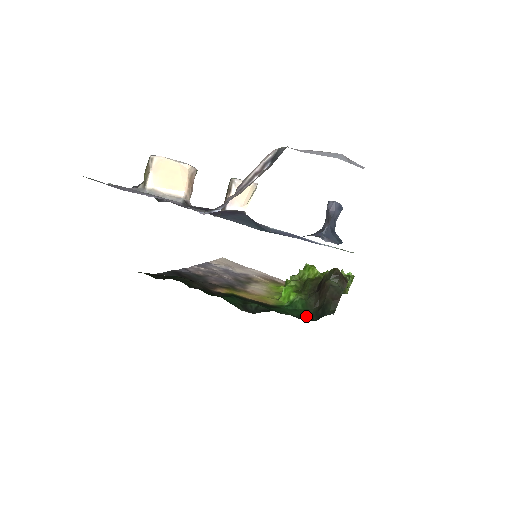
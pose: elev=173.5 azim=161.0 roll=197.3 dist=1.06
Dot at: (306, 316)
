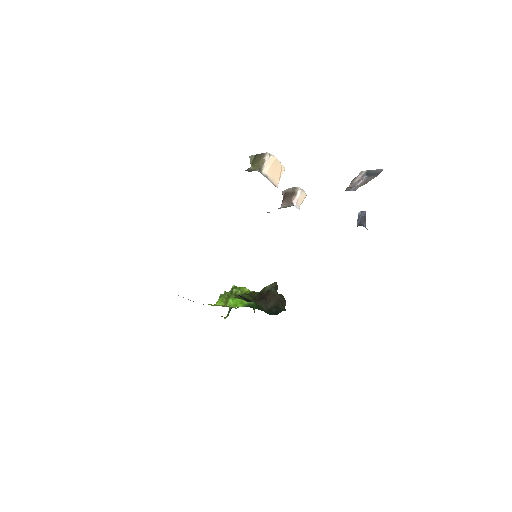
Dot at: (267, 313)
